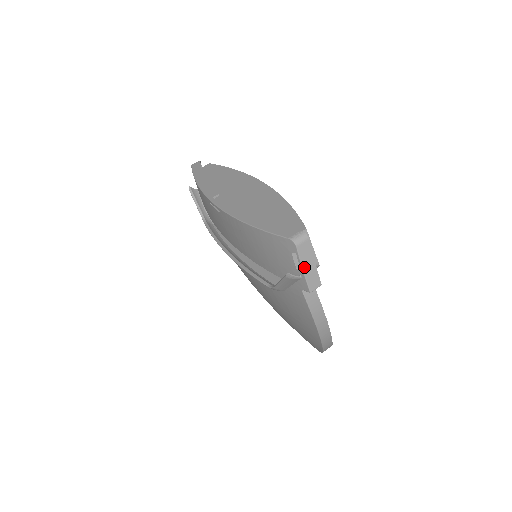
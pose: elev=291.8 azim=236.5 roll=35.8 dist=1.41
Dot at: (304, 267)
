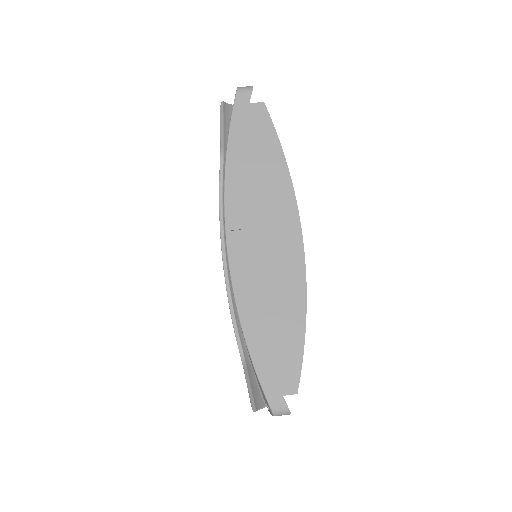
Dot at: occluded
